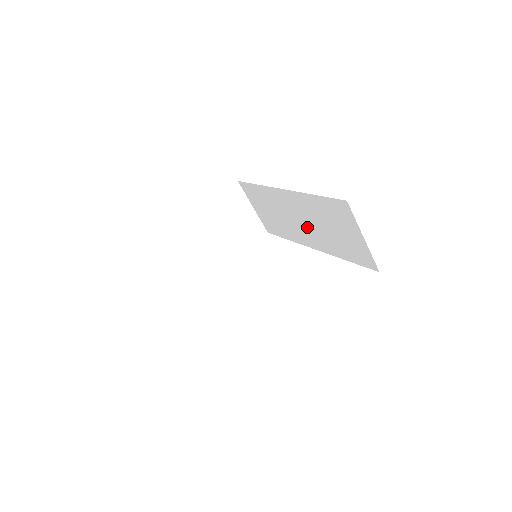
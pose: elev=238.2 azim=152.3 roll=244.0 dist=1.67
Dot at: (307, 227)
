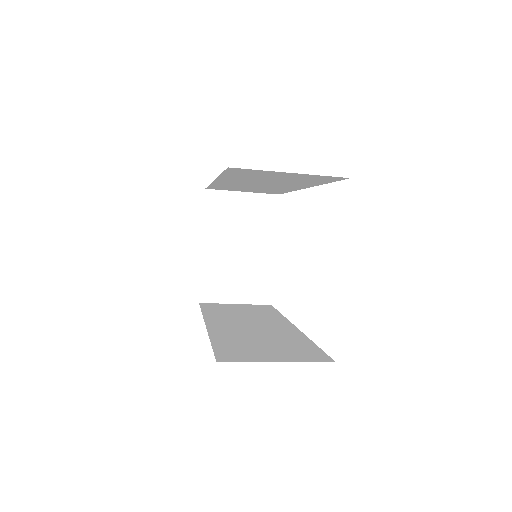
Dot at: occluded
